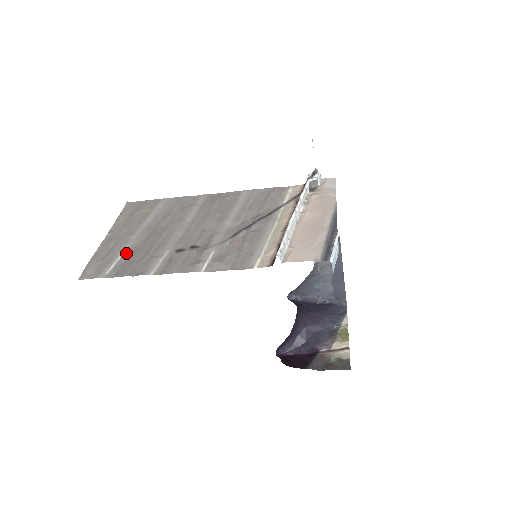
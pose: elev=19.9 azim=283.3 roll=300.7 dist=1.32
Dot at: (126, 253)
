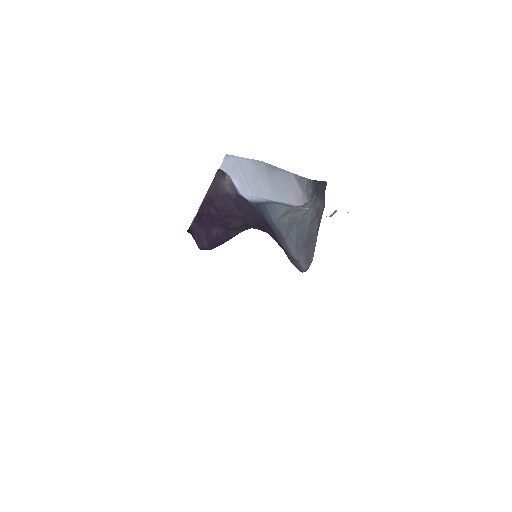
Dot at: occluded
